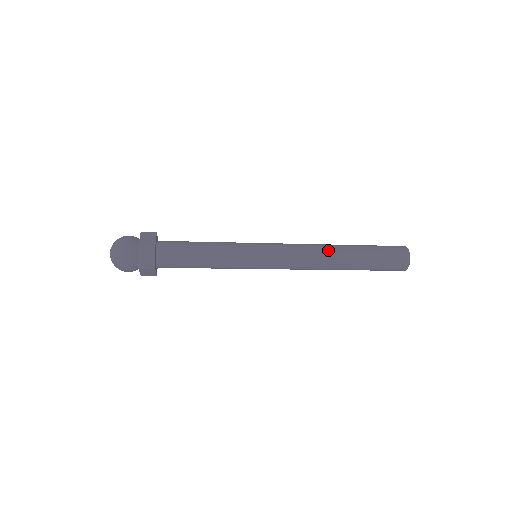
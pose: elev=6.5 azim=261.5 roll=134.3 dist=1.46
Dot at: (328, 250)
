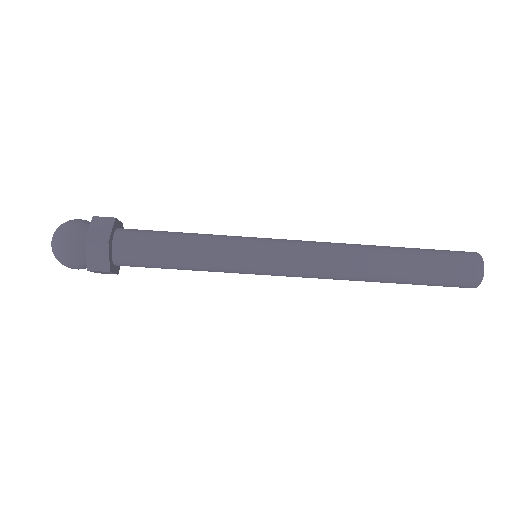
Dot at: occluded
